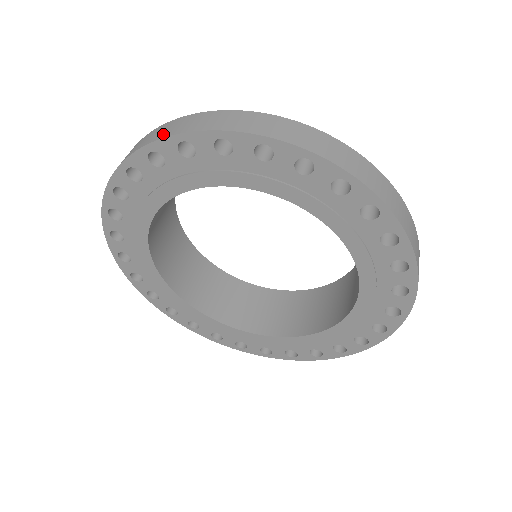
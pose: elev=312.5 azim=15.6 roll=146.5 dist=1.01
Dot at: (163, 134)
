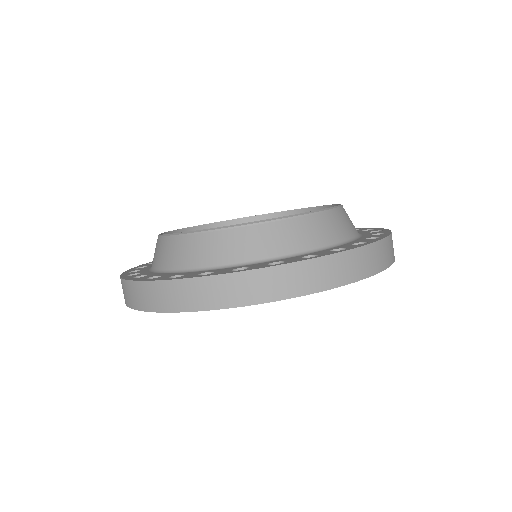
Dot at: occluded
